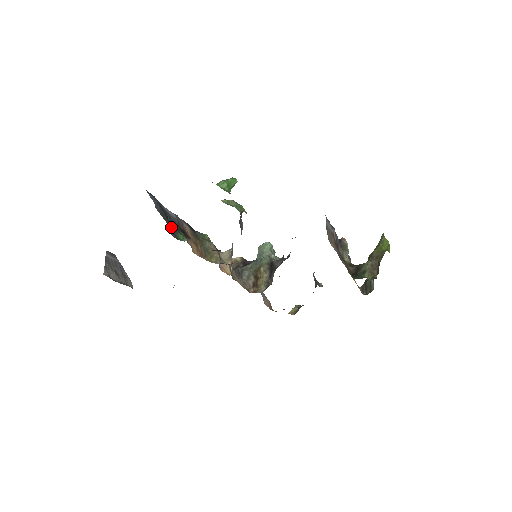
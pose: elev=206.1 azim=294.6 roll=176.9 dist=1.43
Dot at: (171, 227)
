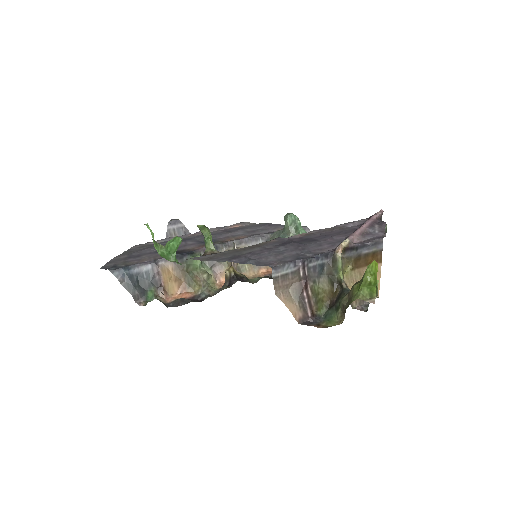
Dot at: (138, 294)
